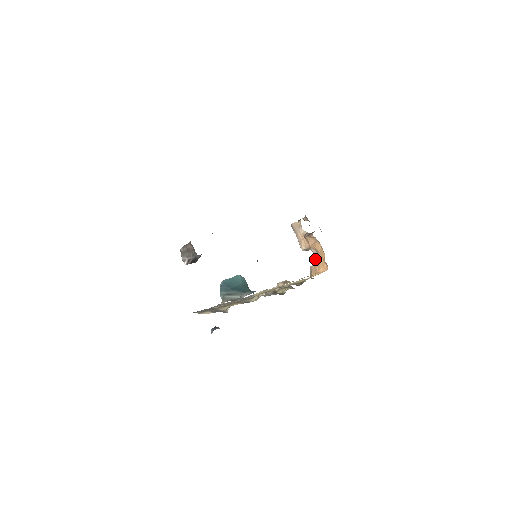
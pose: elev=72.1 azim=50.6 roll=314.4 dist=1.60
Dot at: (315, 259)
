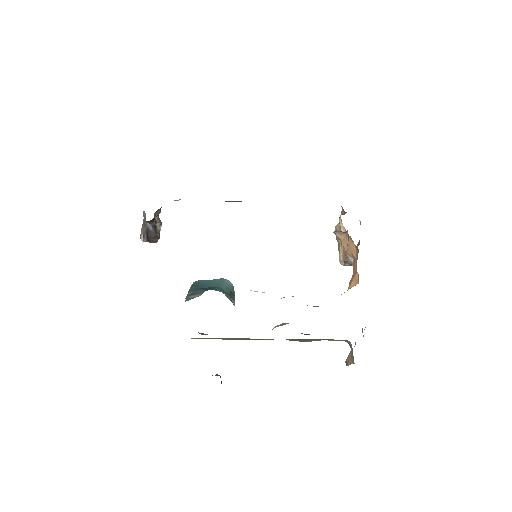
Dot at: occluded
